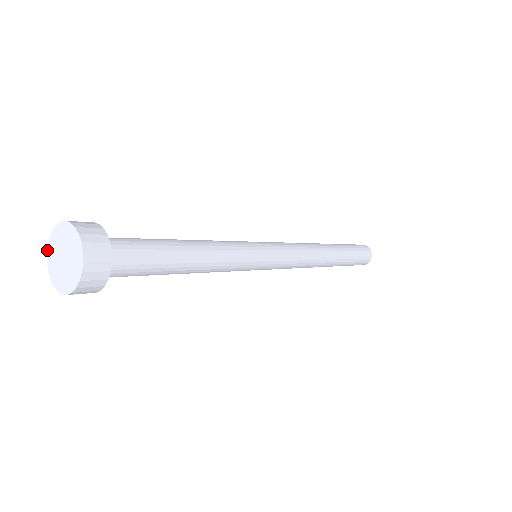
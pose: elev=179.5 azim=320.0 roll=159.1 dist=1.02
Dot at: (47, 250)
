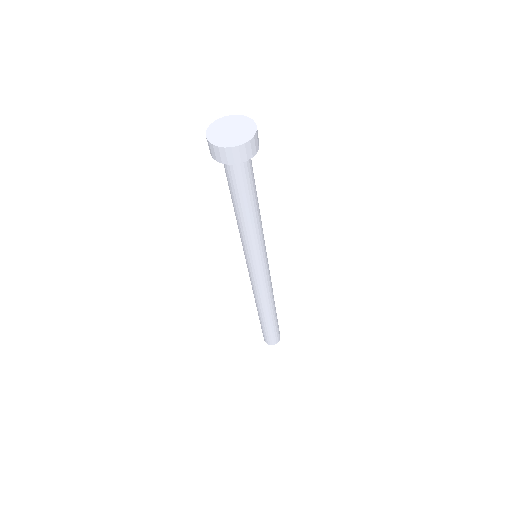
Dot at: (216, 120)
